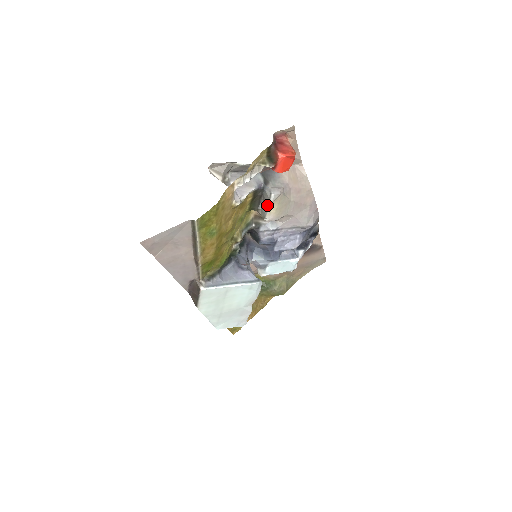
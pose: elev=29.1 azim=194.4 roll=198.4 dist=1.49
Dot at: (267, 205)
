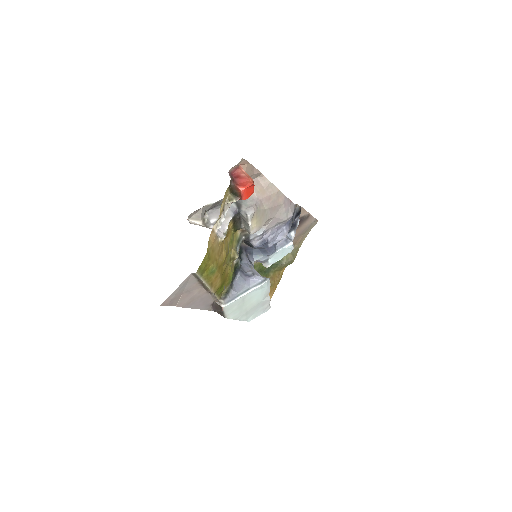
Dot at: (247, 224)
